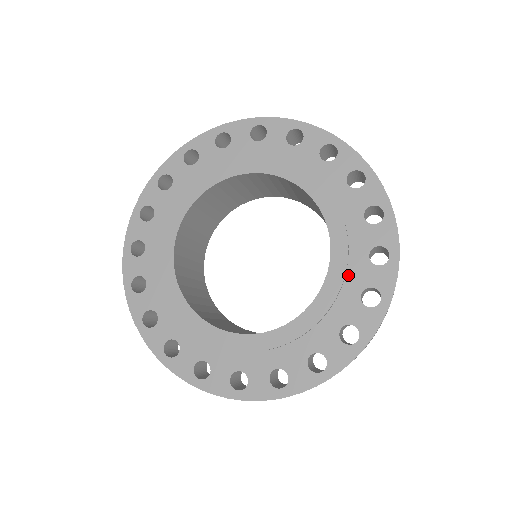
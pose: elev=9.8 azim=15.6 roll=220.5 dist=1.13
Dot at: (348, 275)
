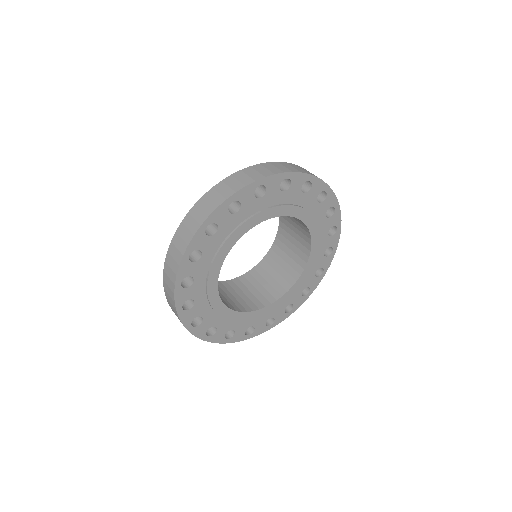
Dot at: (320, 232)
